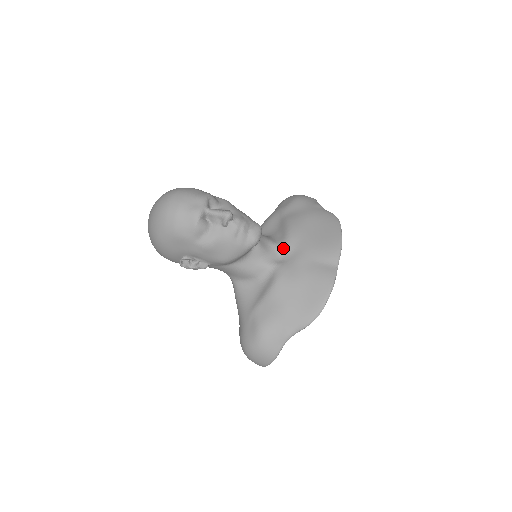
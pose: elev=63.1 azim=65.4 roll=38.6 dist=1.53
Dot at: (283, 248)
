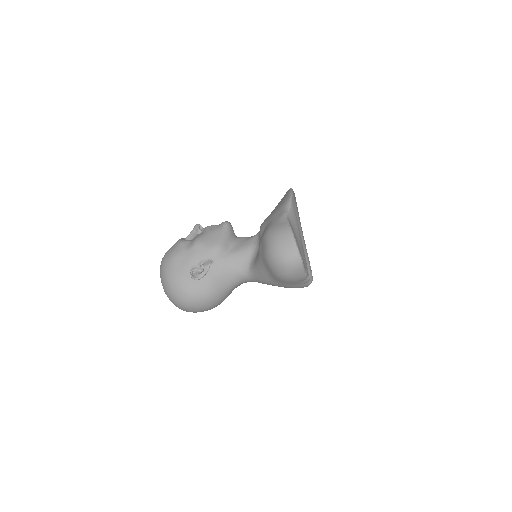
Dot at: occluded
